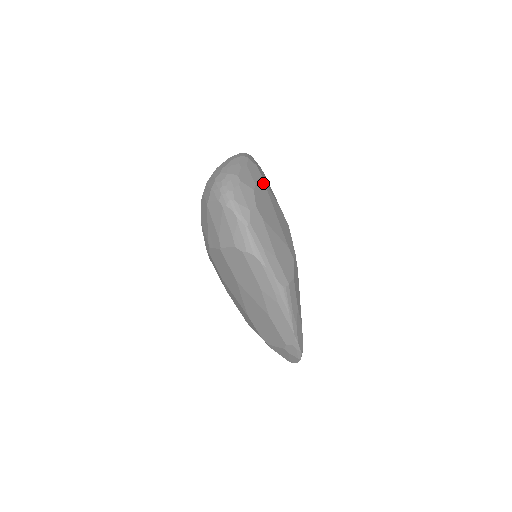
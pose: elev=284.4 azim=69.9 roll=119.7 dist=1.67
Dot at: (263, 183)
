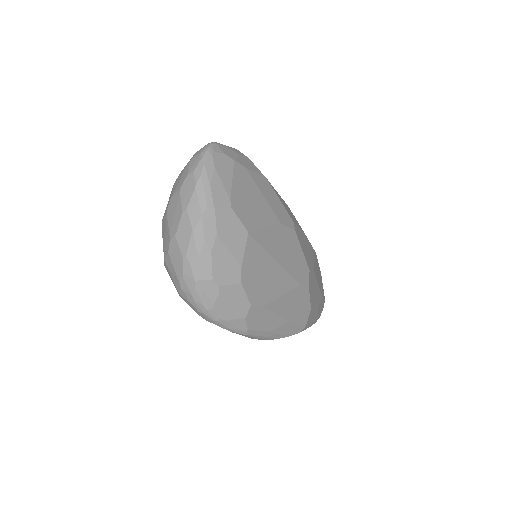
Dot at: (249, 240)
